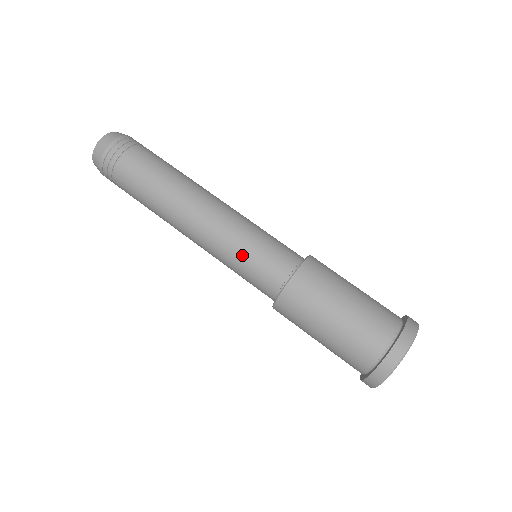
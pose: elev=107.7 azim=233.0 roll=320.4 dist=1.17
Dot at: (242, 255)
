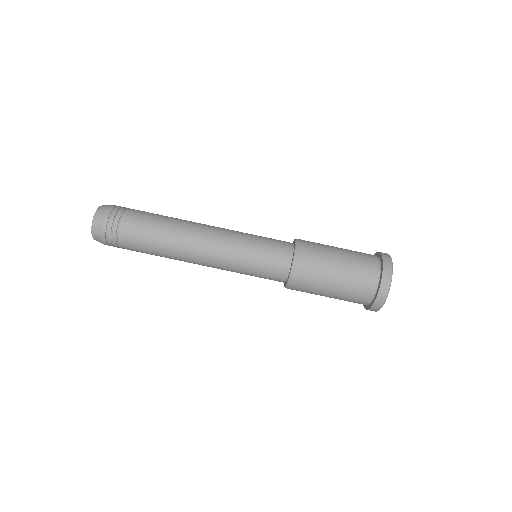
Dot at: occluded
